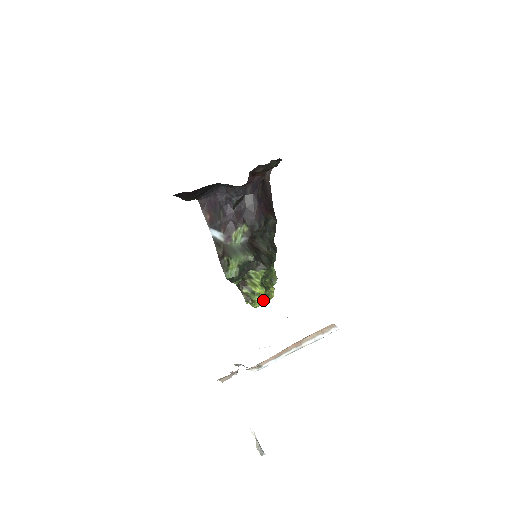
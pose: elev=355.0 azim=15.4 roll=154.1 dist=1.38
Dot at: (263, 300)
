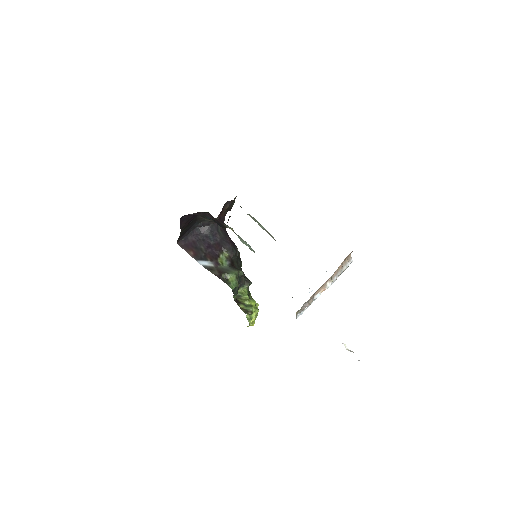
Dot at: (257, 312)
